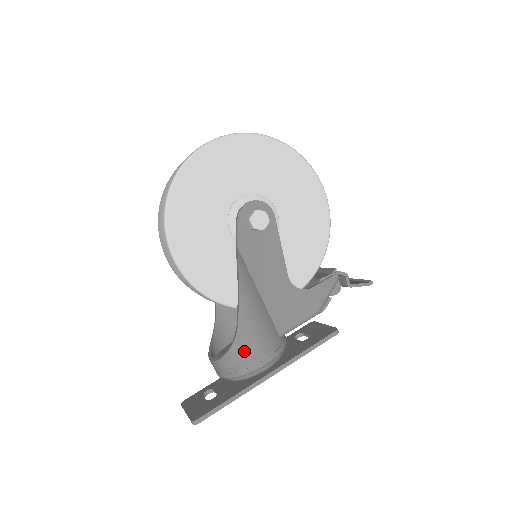
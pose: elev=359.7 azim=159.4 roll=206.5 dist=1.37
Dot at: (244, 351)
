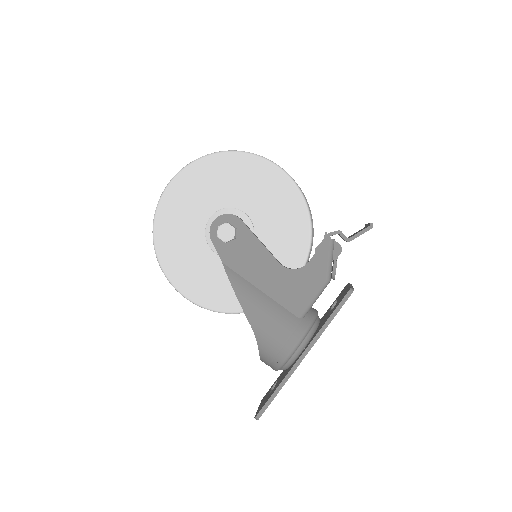
Dot at: (269, 346)
